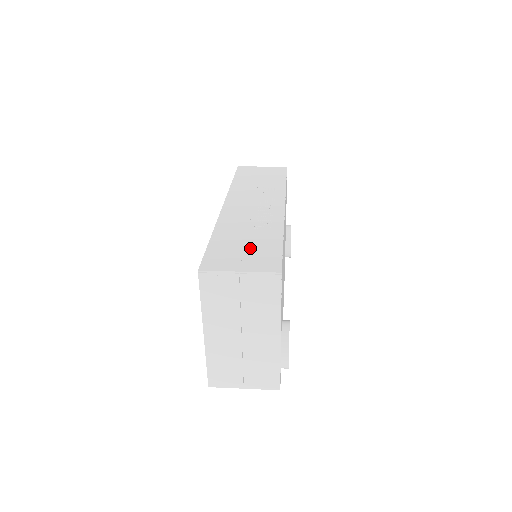
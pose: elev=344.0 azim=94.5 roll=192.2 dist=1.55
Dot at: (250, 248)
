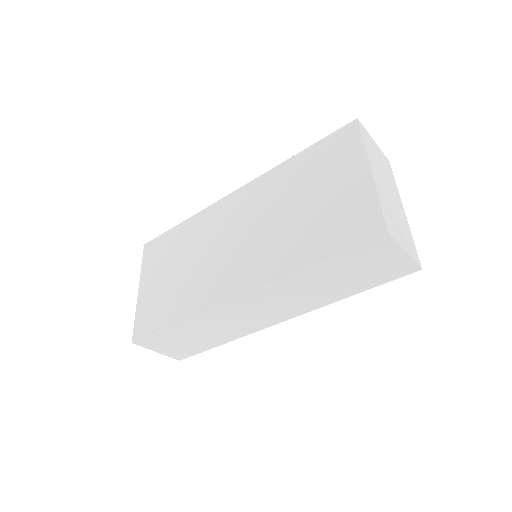
Dot at: occluded
